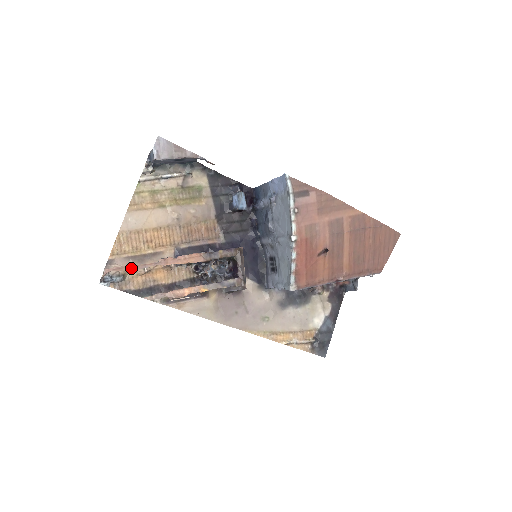
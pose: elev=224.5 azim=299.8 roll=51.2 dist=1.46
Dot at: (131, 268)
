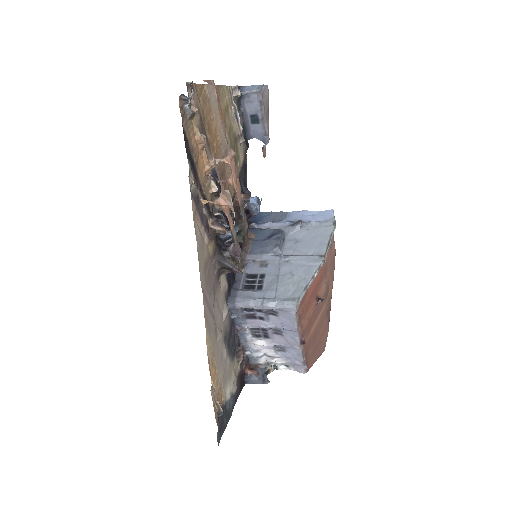
Dot at: (221, 116)
